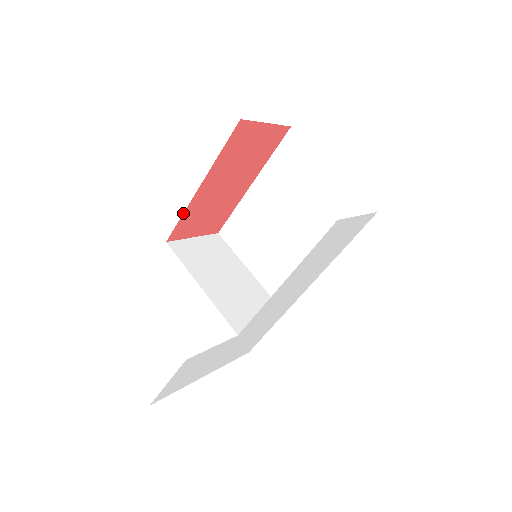
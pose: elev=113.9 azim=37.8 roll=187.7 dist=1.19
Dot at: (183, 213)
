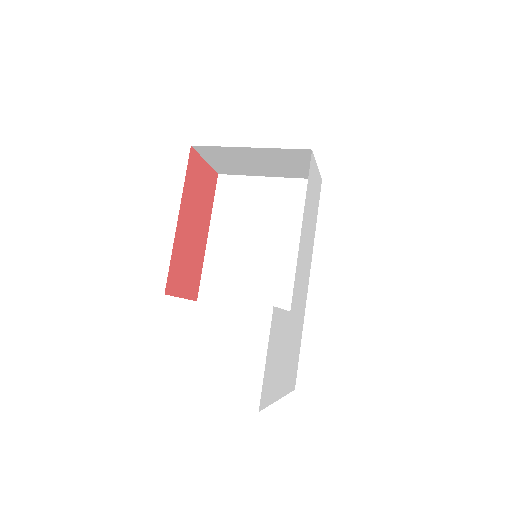
Dot at: occluded
